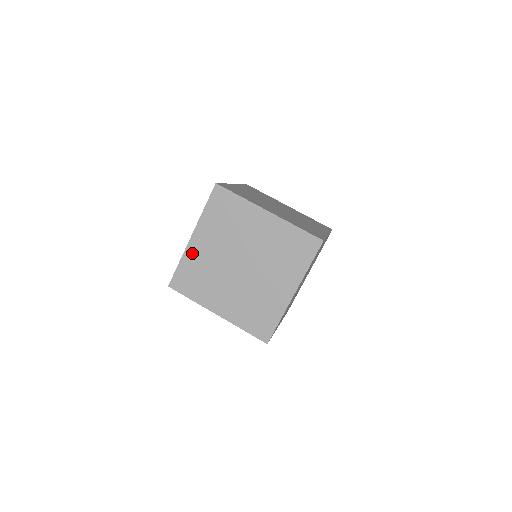
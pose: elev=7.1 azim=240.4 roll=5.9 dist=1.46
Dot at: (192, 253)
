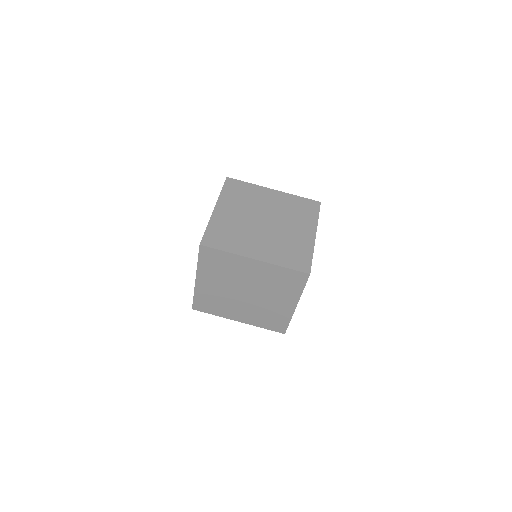
Dot at: (218, 218)
